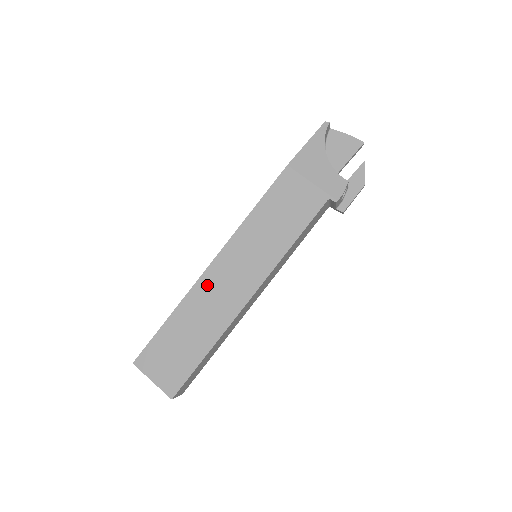
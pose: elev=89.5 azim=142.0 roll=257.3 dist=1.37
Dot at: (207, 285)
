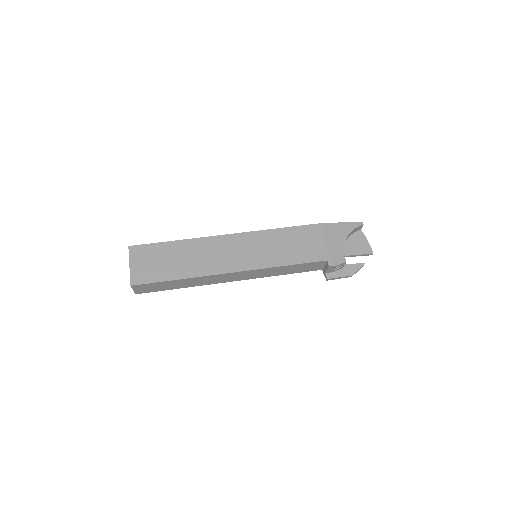
Dot at: (214, 243)
